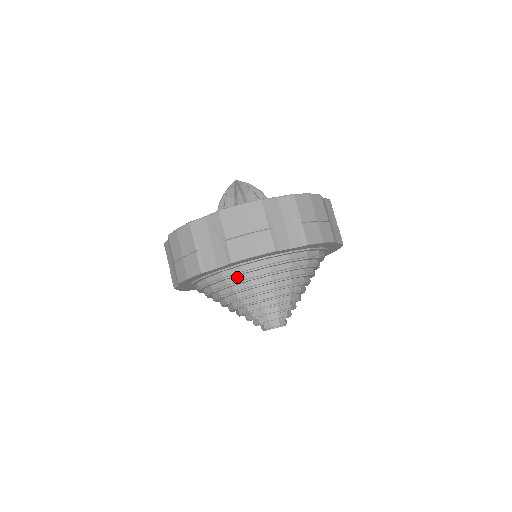
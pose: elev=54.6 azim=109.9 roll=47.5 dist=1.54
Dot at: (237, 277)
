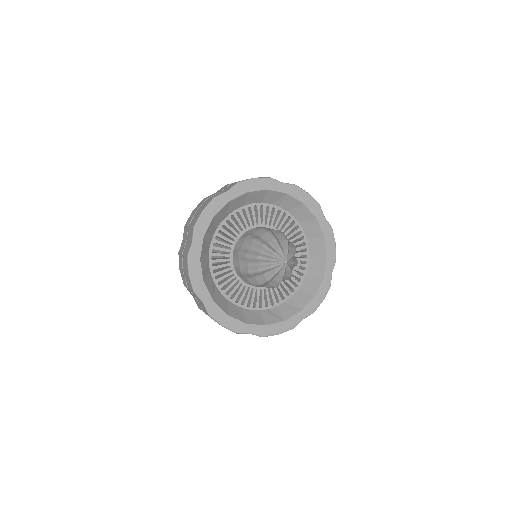
Dot at: occluded
